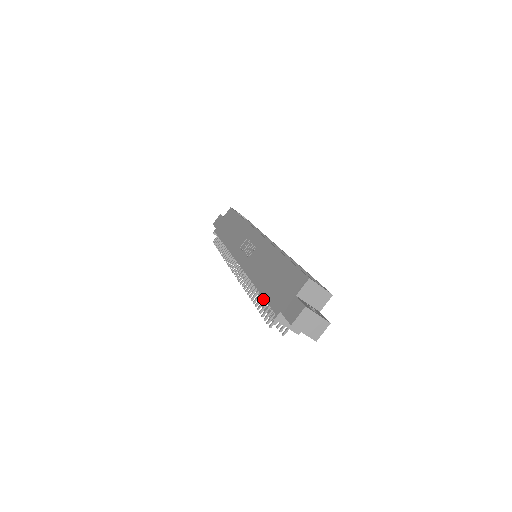
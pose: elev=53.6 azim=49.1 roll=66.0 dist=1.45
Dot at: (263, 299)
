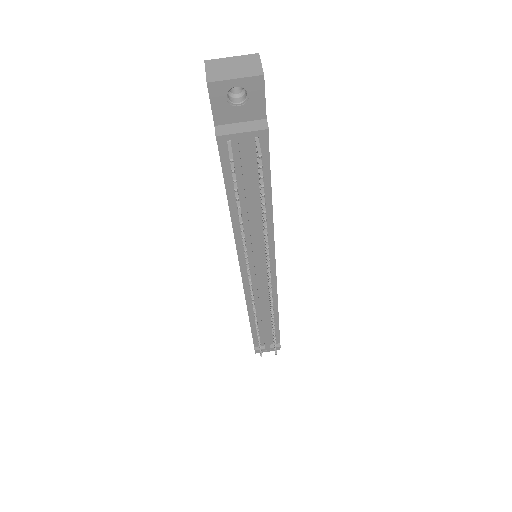
Dot at: occluded
